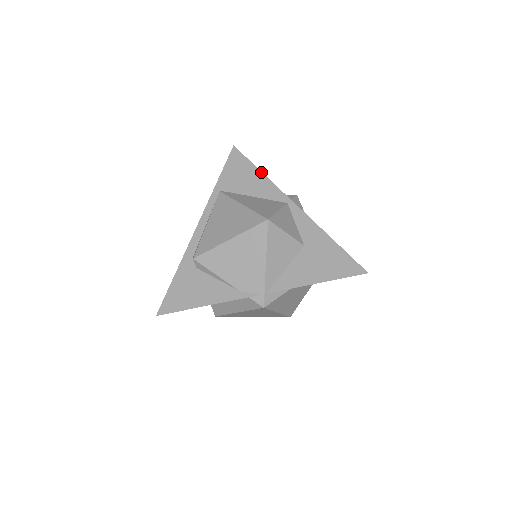
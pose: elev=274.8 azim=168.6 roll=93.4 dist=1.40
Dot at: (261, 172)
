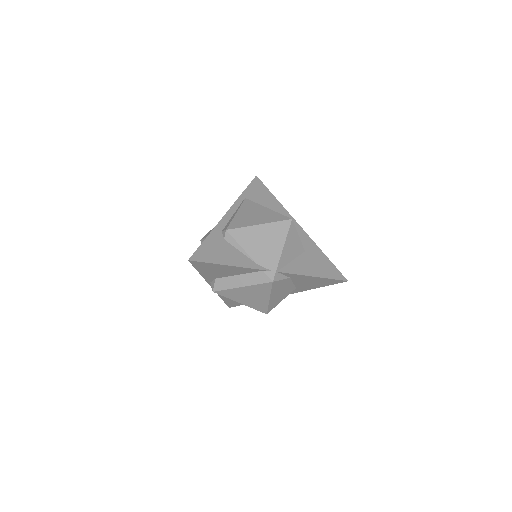
Dot at: occluded
